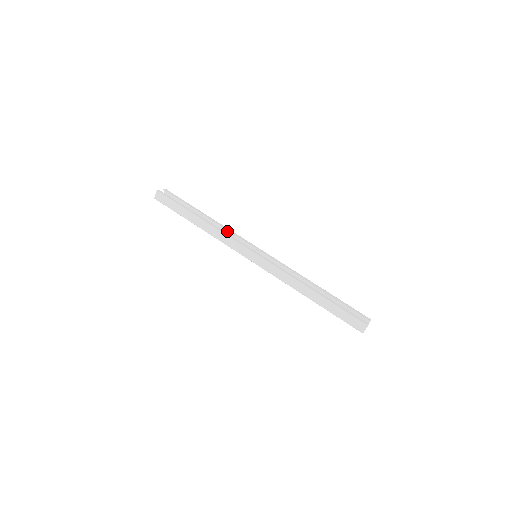
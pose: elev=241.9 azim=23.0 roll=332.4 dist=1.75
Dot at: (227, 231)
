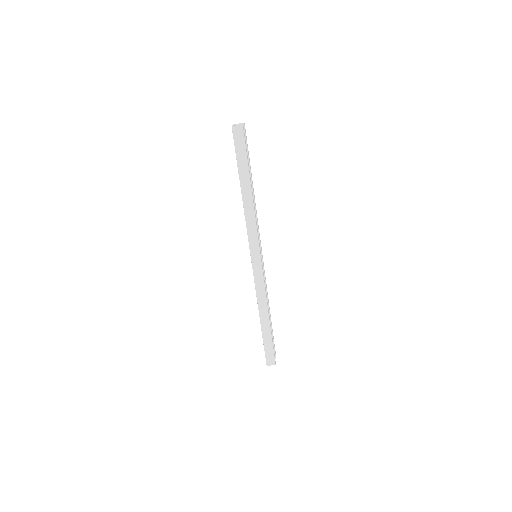
Dot at: occluded
